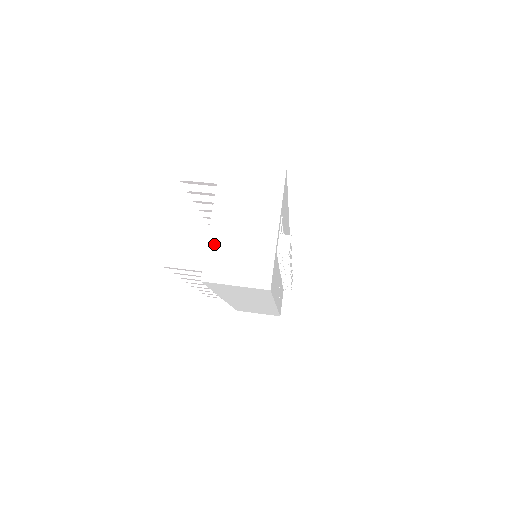
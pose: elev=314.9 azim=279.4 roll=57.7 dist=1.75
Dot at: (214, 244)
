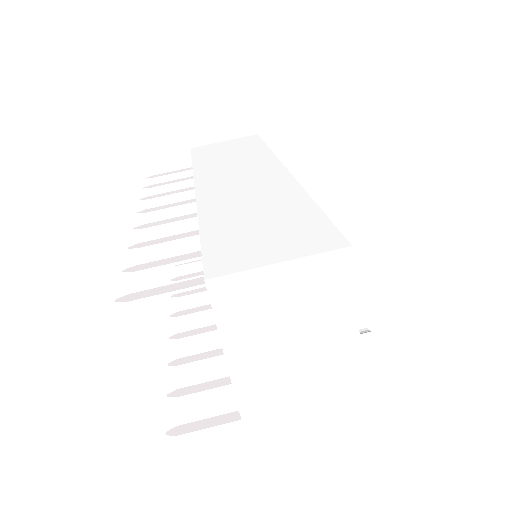
Dot at: (254, 414)
